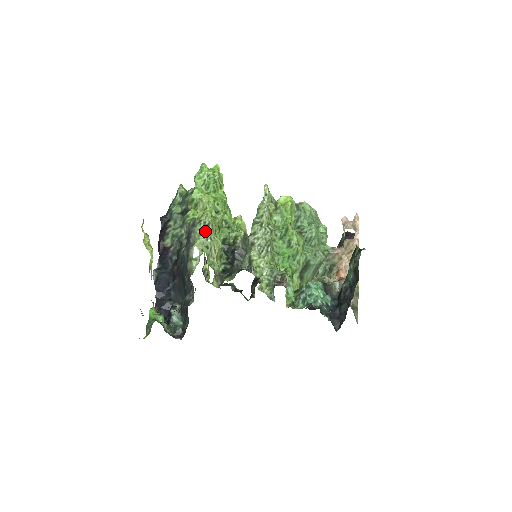
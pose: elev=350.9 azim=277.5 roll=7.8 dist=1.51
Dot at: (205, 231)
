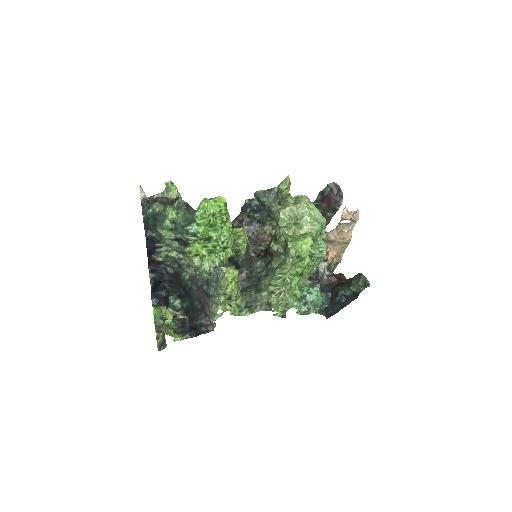
Dot at: occluded
